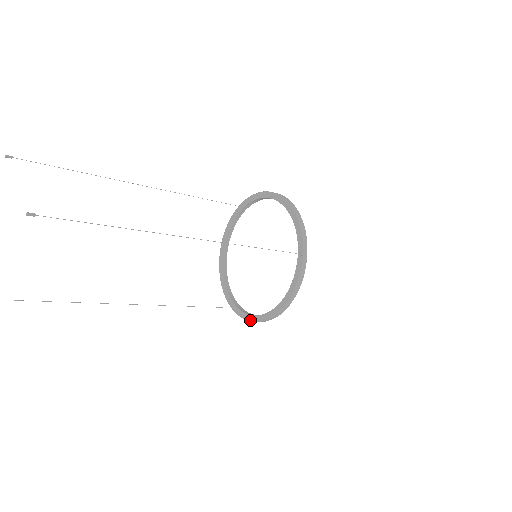
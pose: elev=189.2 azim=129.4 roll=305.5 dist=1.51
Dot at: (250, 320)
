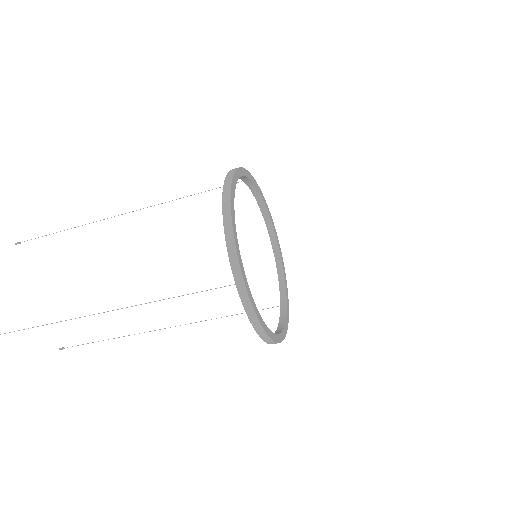
Dot at: occluded
